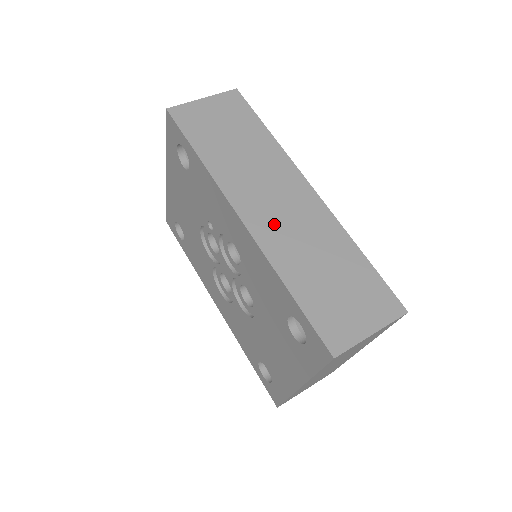
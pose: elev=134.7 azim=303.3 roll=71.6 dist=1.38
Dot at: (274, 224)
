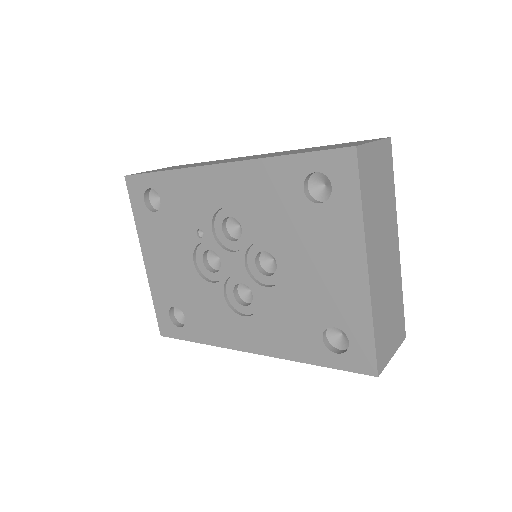
Dot at: (248, 158)
